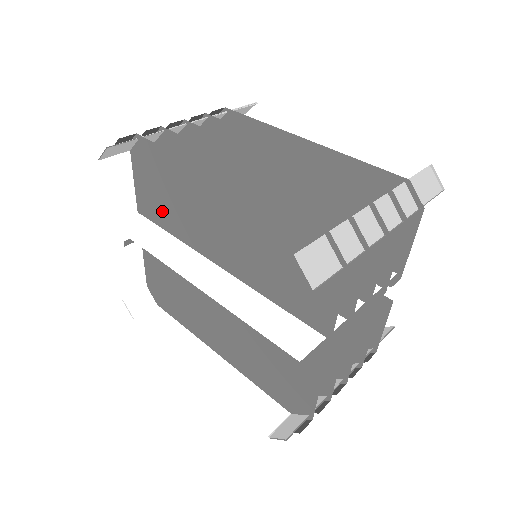
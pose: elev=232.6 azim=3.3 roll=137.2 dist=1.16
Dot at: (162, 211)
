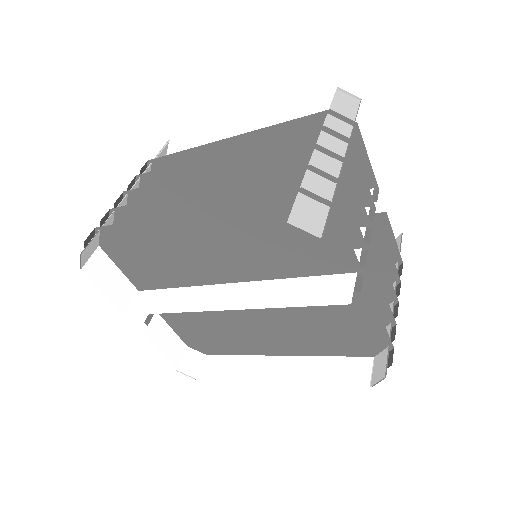
Dot at: (158, 274)
